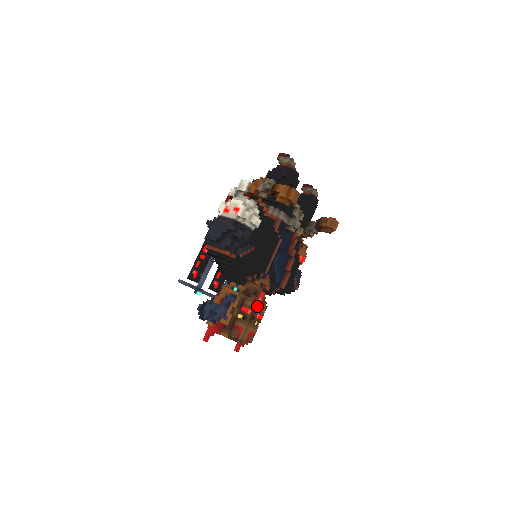
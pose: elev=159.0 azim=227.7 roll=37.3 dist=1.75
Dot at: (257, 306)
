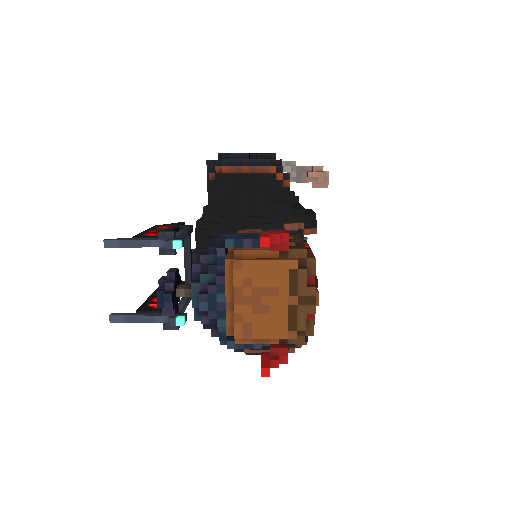
Dot at: occluded
